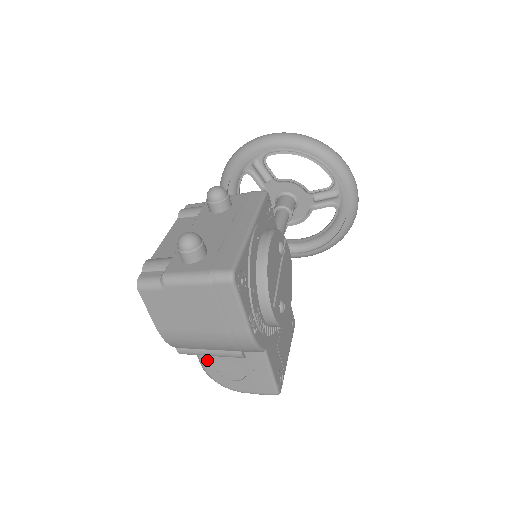
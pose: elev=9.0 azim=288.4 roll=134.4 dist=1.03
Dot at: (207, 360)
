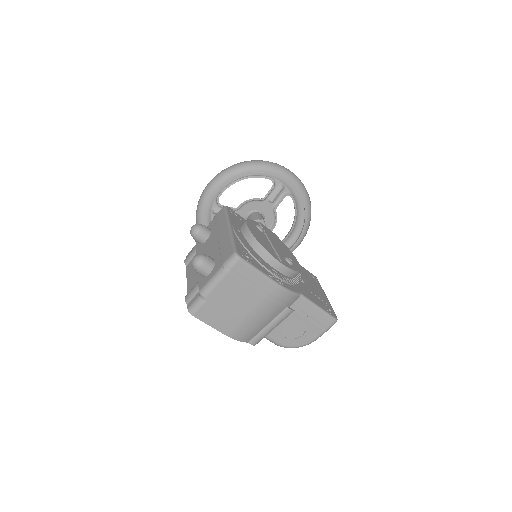
Dot at: (274, 335)
